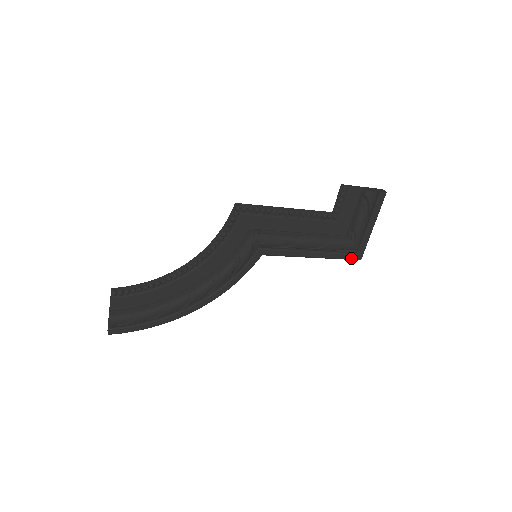
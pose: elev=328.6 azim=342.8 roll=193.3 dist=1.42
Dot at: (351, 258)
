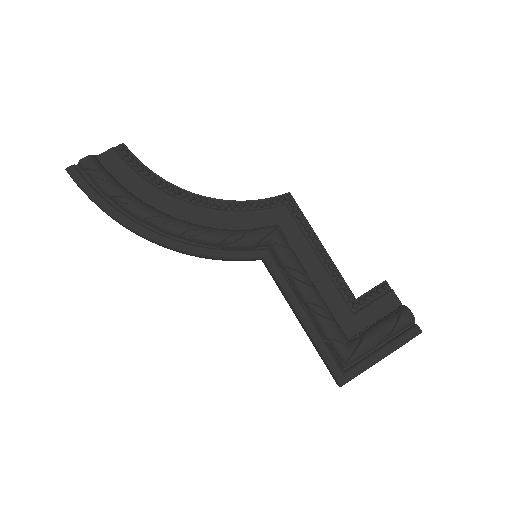
Dot at: (334, 369)
